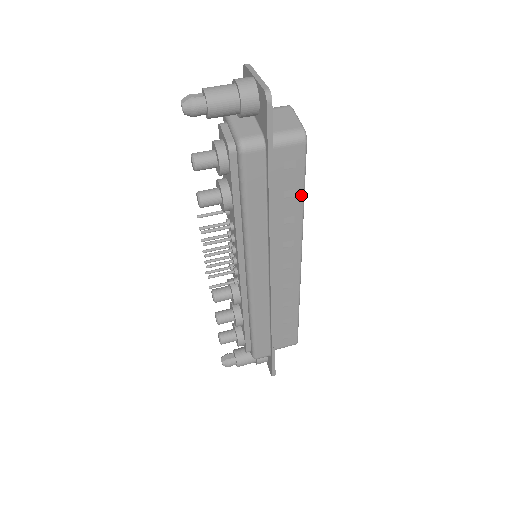
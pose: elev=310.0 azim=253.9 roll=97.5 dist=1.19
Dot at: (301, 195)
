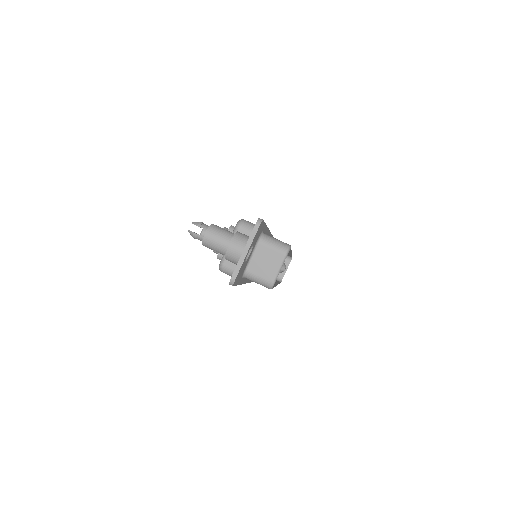
Dot at: occluded
